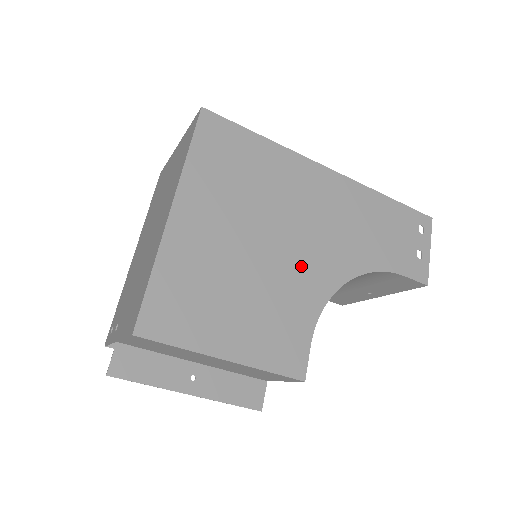
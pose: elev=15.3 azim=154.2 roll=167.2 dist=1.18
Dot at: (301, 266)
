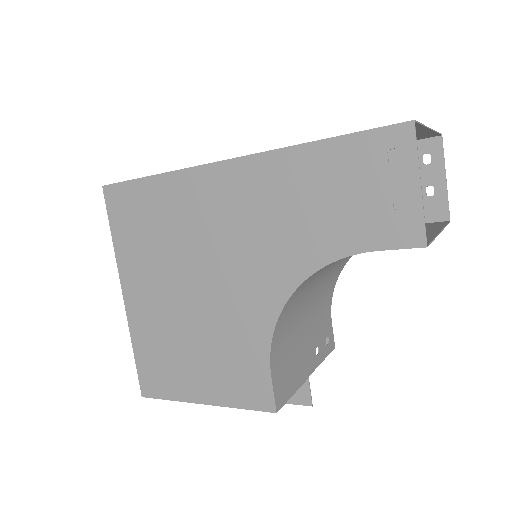
Dot at: (235, 298)
